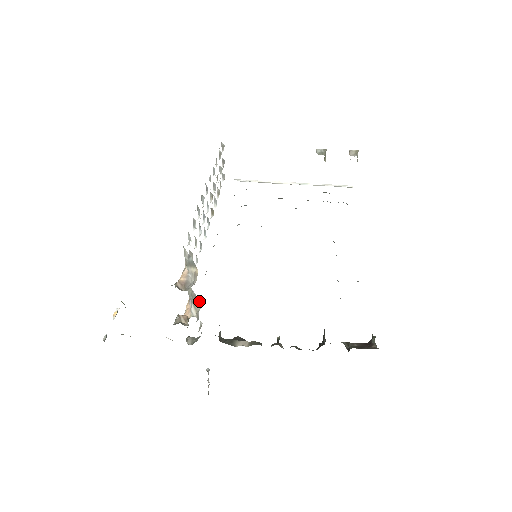
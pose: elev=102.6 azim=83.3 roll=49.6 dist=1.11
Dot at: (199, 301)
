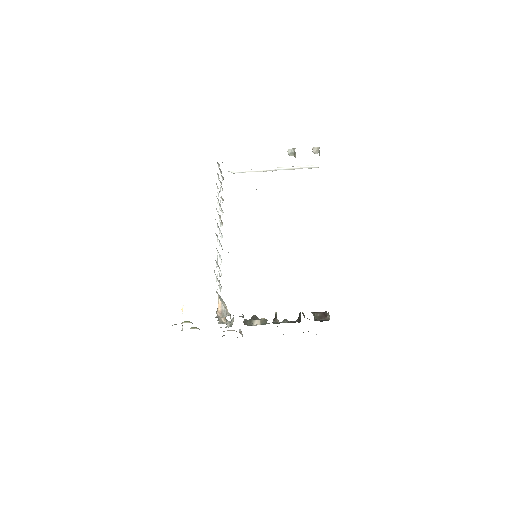
Dot at: (230, 314)
